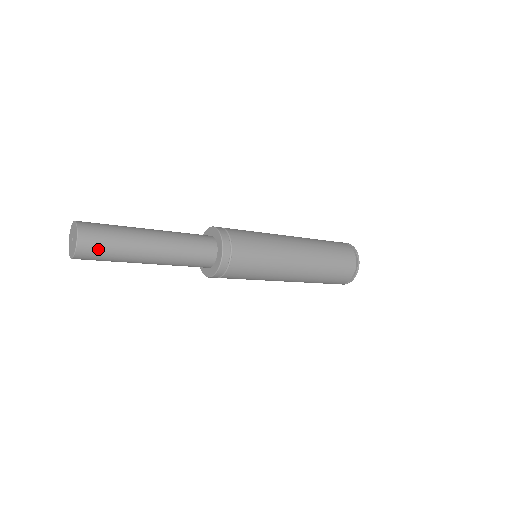
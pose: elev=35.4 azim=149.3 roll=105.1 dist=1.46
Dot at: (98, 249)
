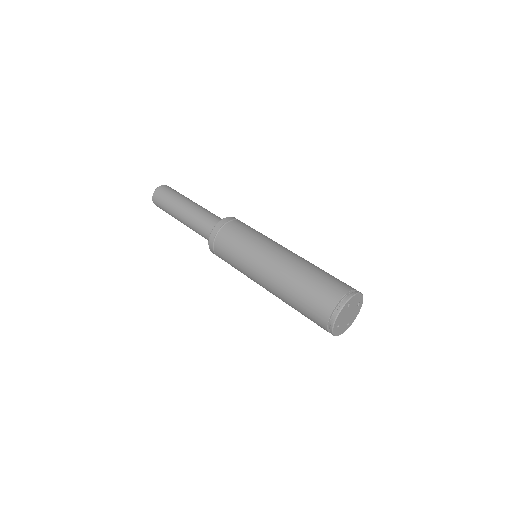
Dot at: (165, 193)
